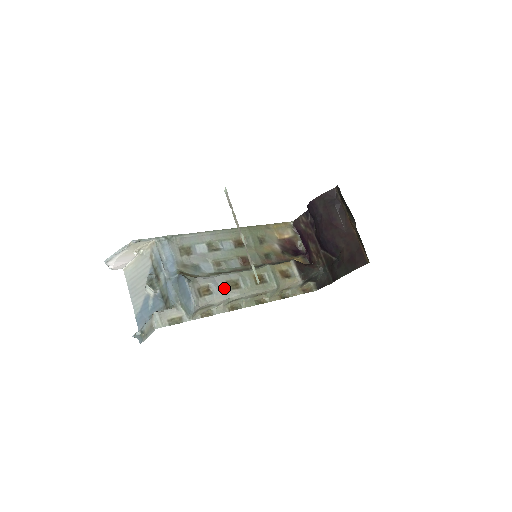
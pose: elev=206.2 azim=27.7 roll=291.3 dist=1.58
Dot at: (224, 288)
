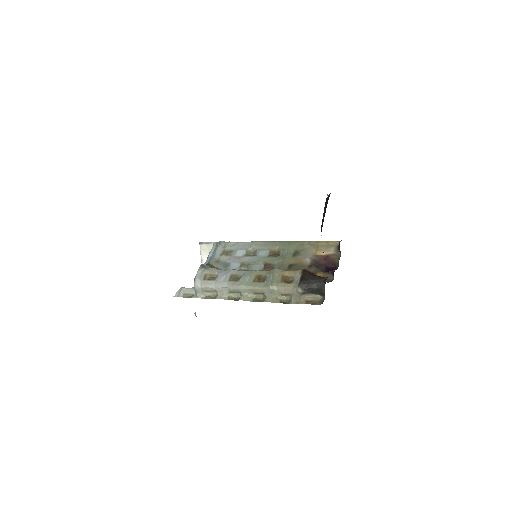
Dot at: (226, 278)
